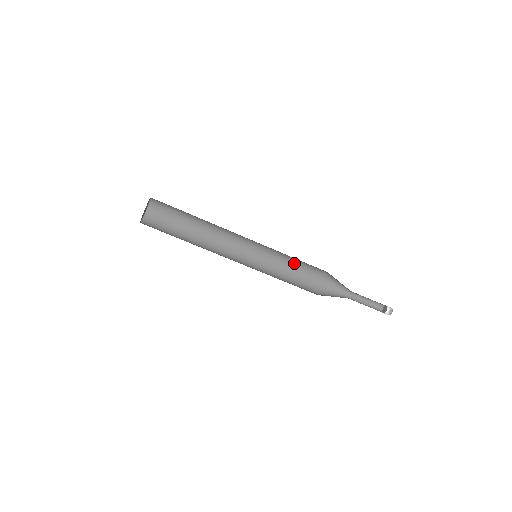
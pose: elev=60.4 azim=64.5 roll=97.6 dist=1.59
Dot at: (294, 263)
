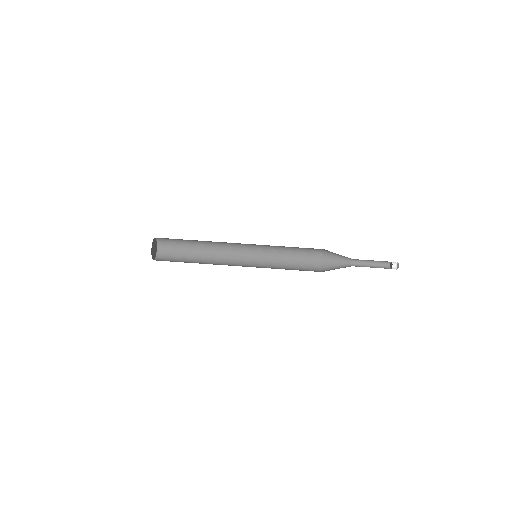
Dot at: (293, 255)
